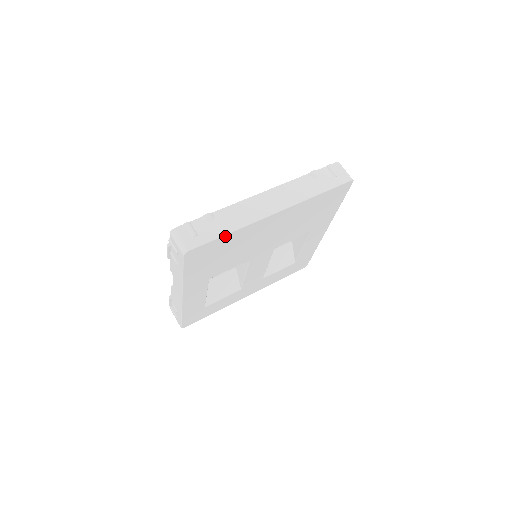
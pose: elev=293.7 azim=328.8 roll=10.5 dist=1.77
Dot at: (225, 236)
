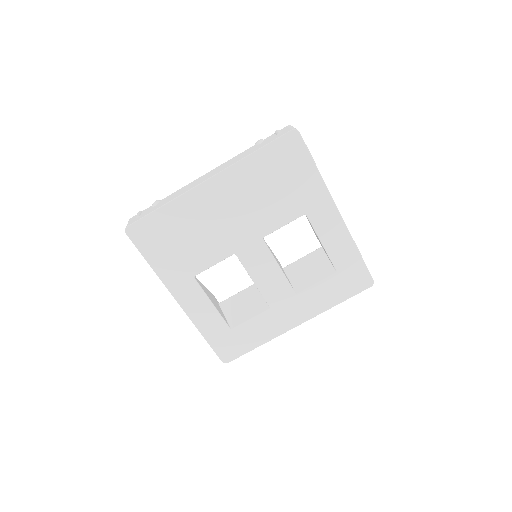
Dot at: (160, 210)
